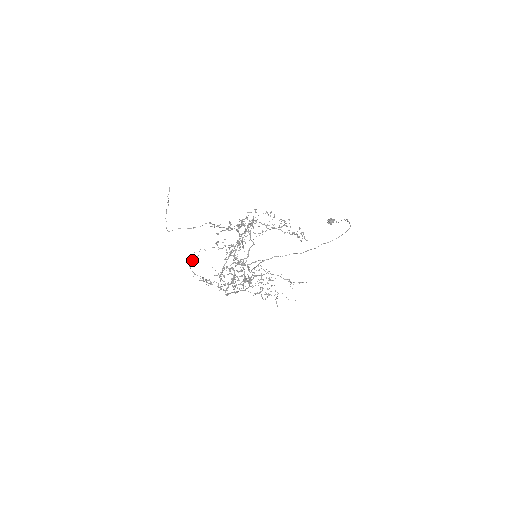
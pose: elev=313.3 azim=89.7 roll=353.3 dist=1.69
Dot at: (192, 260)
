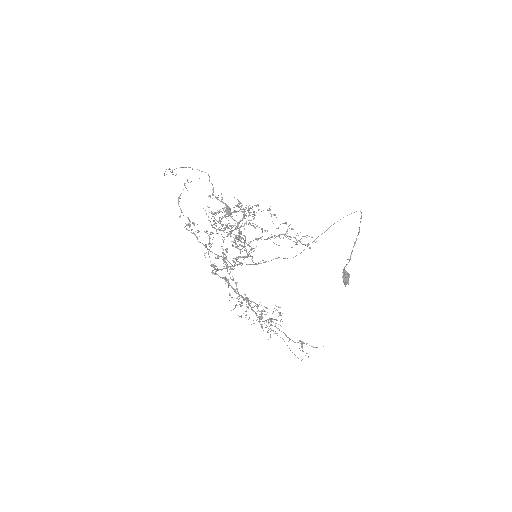
Dot at: (183, 189)
